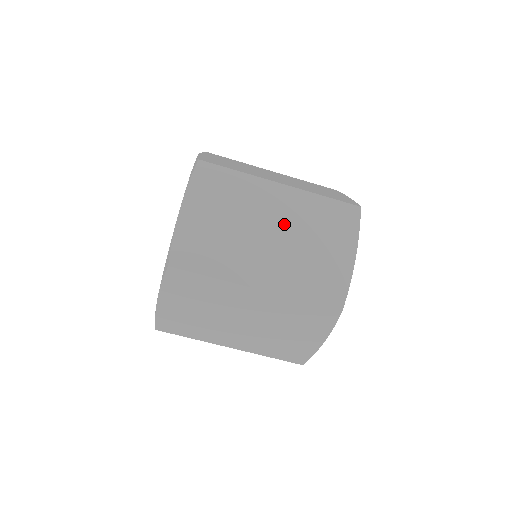
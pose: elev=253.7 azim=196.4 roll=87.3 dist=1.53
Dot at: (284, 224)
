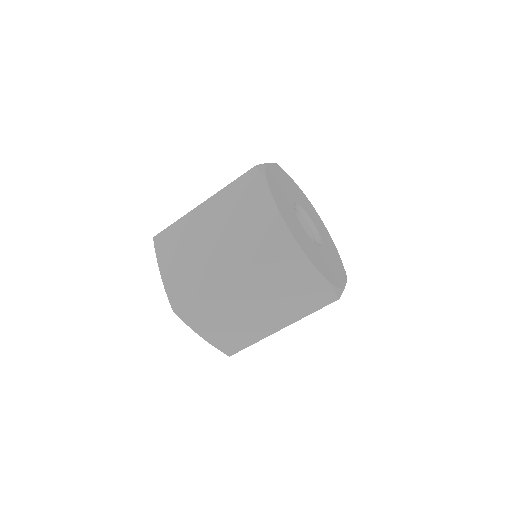
Dot at: (217, 225)
